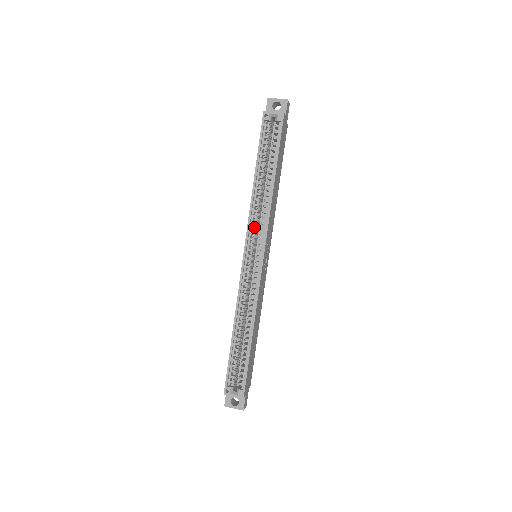
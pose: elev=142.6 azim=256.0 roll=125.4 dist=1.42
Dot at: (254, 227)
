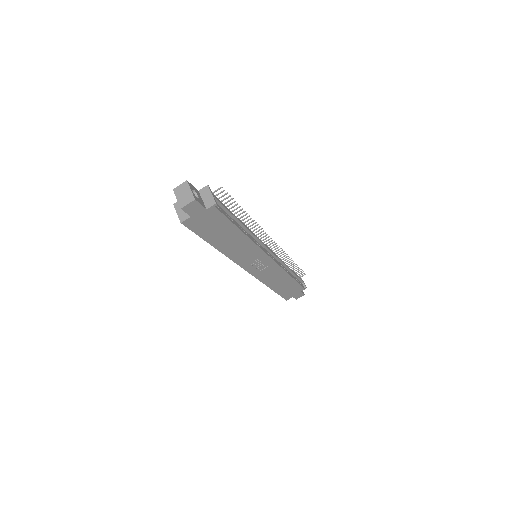
Dot at: occluded
